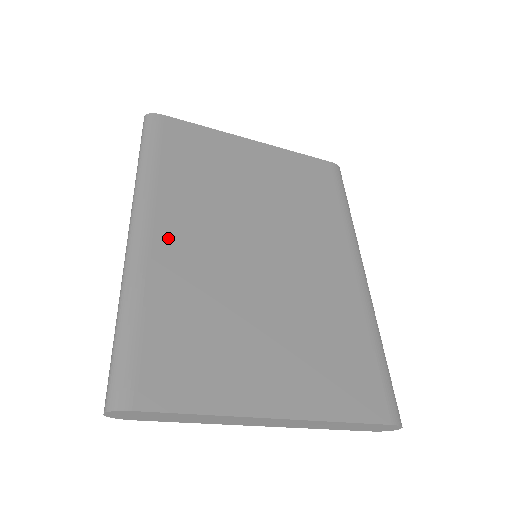
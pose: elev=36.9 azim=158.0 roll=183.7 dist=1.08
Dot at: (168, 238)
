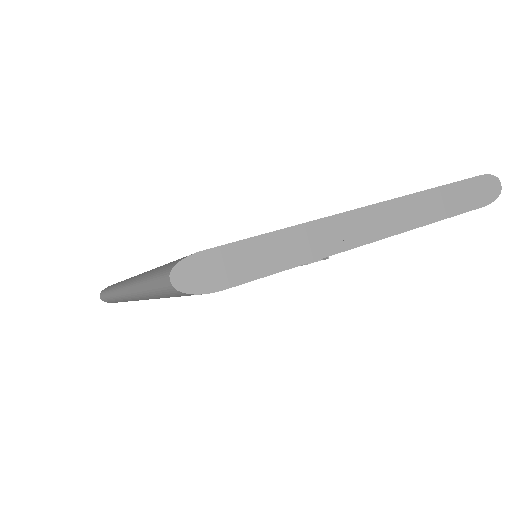
Dot at: occluded
